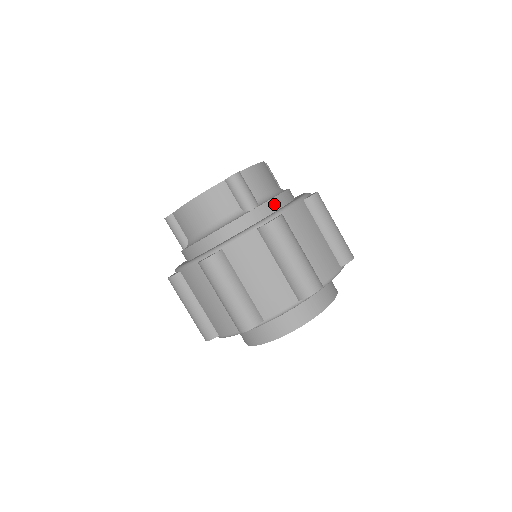
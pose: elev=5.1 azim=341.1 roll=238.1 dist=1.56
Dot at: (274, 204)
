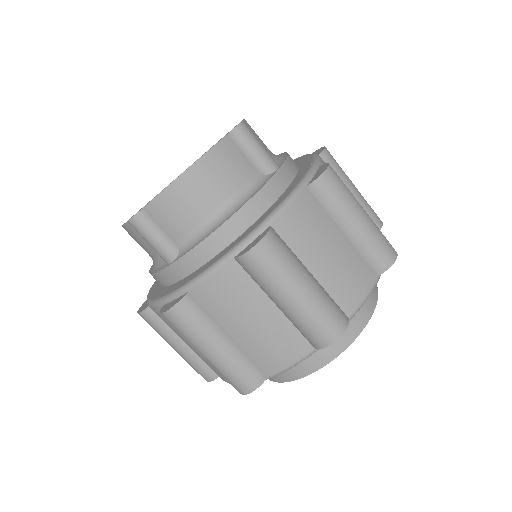
Dot at: (292, 163)
